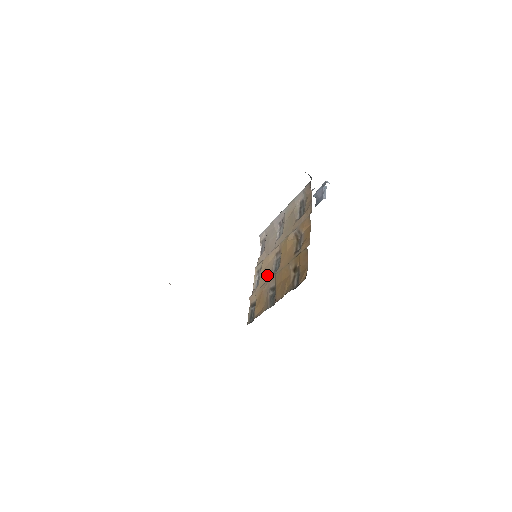
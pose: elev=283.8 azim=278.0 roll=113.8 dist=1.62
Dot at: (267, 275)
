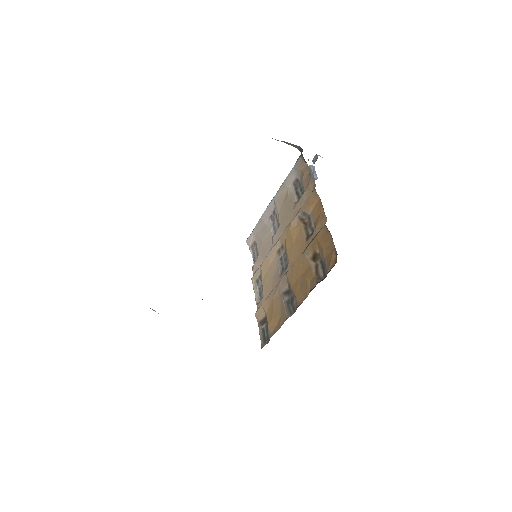
Dot at: (273, 280)
